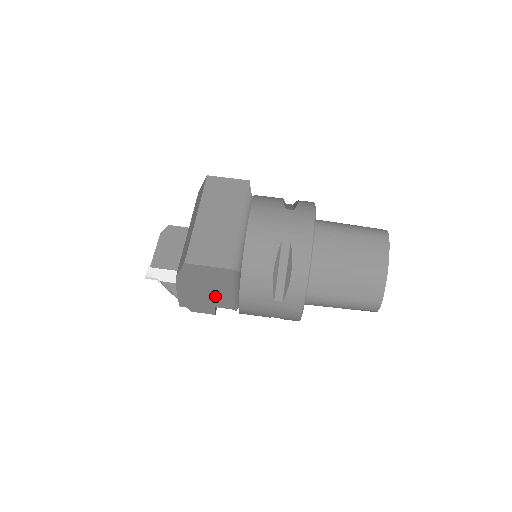
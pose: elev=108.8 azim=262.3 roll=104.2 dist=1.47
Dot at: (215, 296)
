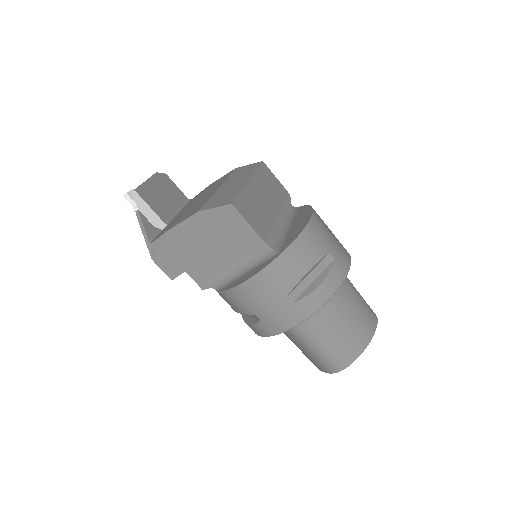
Dot at: (205, 260)
